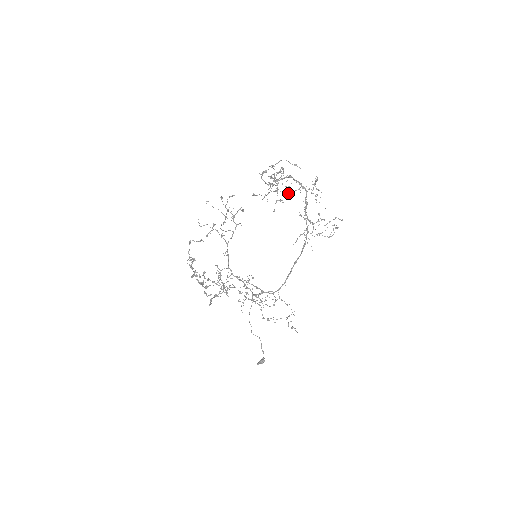
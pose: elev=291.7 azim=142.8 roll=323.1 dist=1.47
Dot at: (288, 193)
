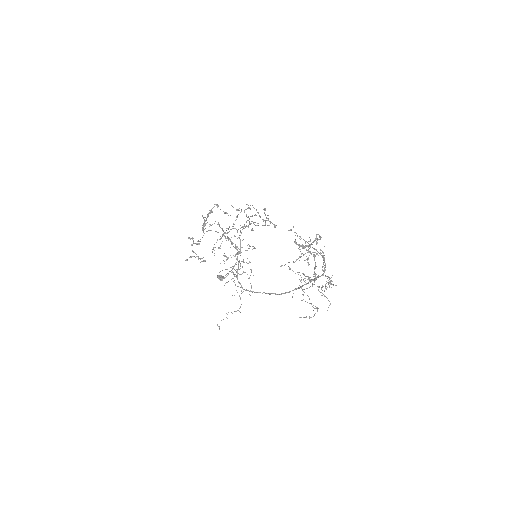
Dot at: (321, 250)
